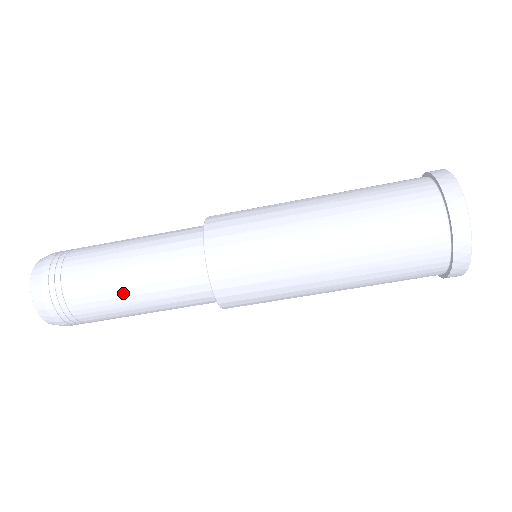
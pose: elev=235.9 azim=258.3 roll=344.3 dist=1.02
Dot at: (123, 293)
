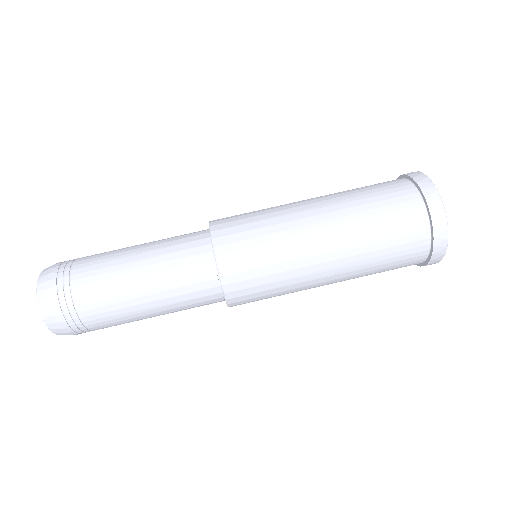
Dot at: (136, 302)
